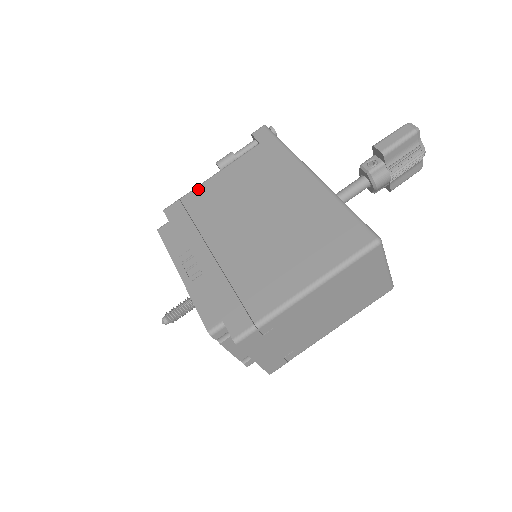
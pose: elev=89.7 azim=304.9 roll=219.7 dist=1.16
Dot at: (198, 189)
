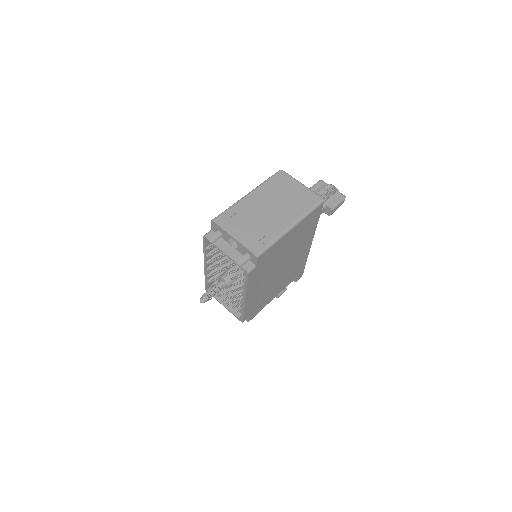
Dot at: occluded
